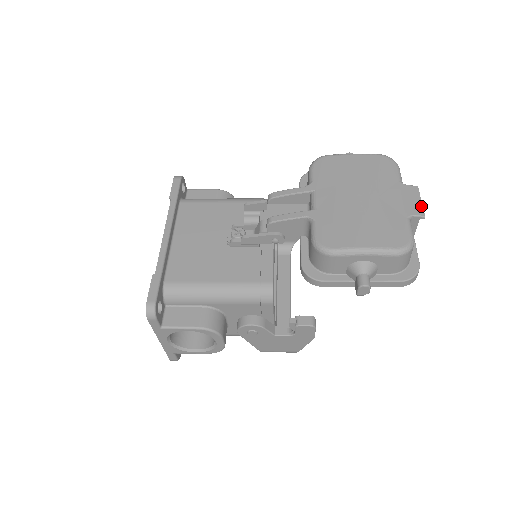
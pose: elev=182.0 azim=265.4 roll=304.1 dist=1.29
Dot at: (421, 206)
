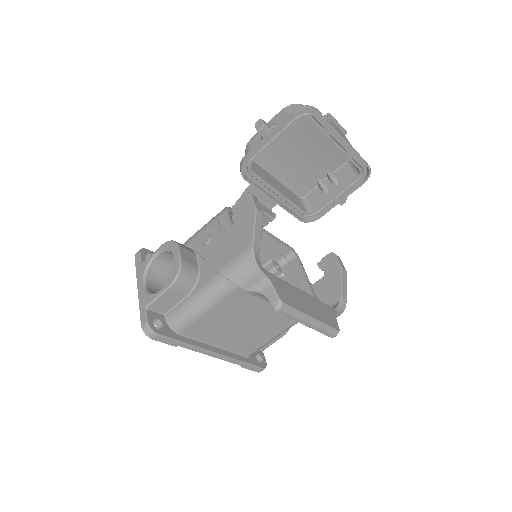
Dot at: (333, 119)
